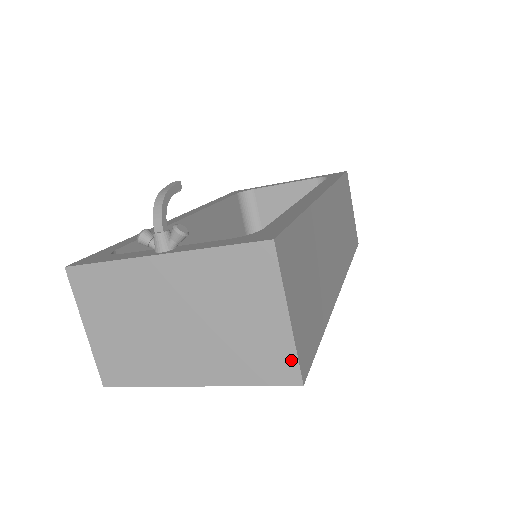
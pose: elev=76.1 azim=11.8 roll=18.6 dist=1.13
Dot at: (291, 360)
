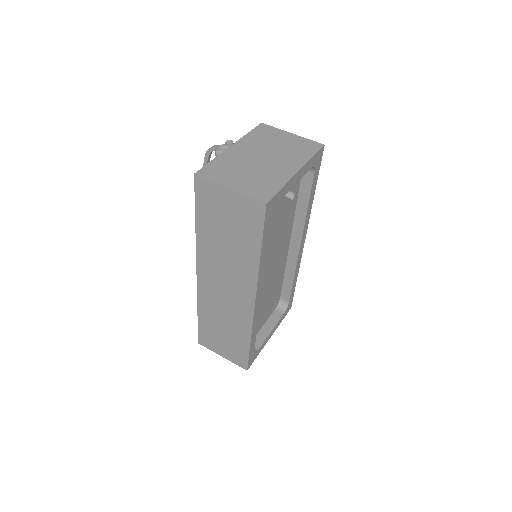
Dot at: (311, 142)
